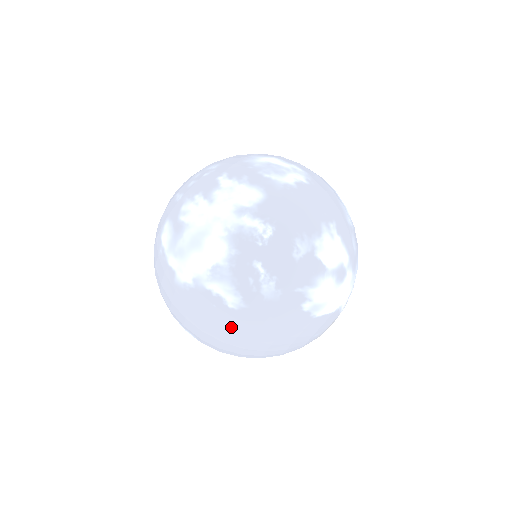
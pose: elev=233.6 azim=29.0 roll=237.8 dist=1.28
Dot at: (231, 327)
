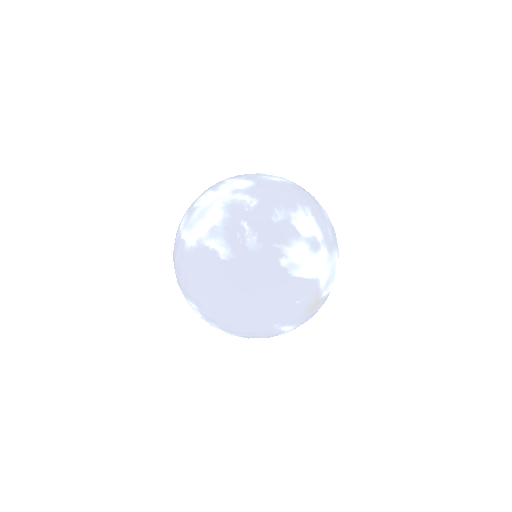
Dot at: (223, 278)
